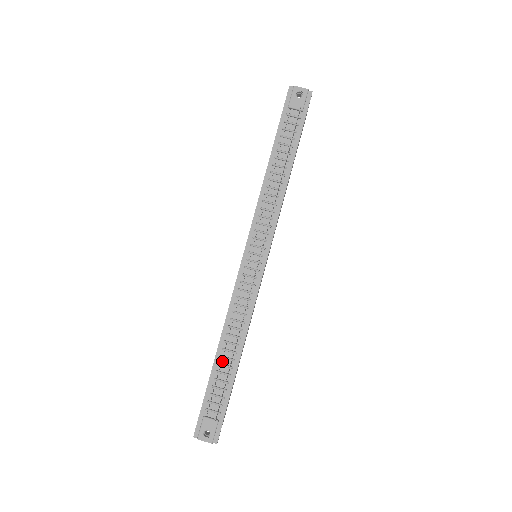
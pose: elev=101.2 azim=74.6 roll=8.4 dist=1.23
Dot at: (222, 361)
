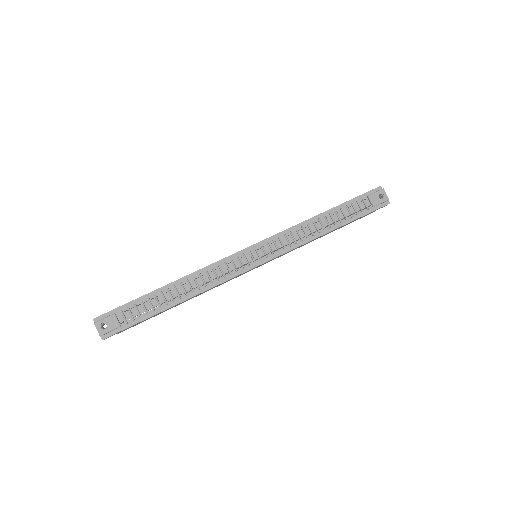
Dot at: (166, 293)
